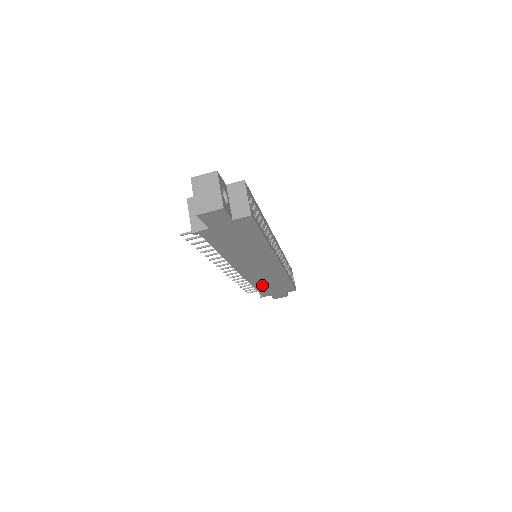
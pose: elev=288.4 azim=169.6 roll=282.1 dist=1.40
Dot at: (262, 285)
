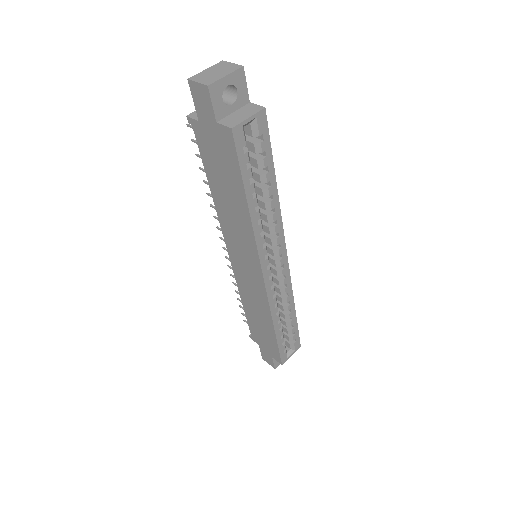
Dot at: (250, 310)
